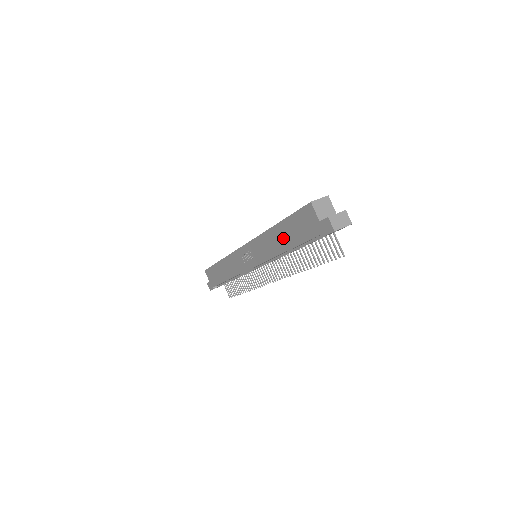
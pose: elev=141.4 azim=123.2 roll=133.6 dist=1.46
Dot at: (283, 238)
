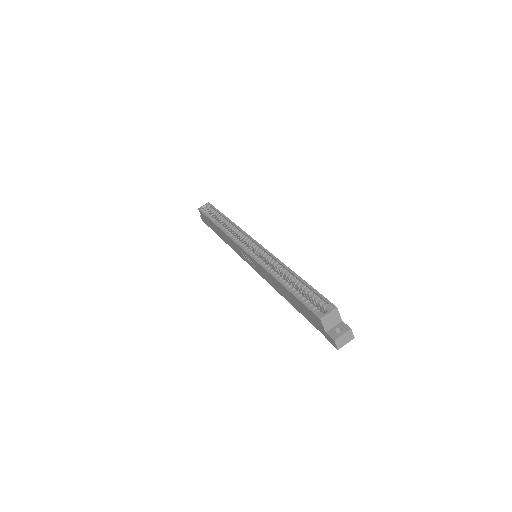
Dot at: (287, 296)
